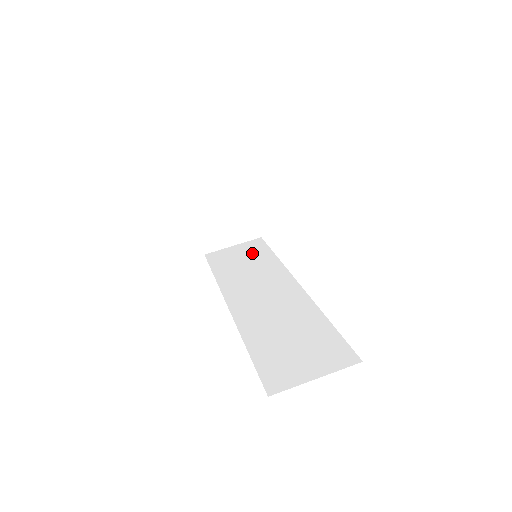
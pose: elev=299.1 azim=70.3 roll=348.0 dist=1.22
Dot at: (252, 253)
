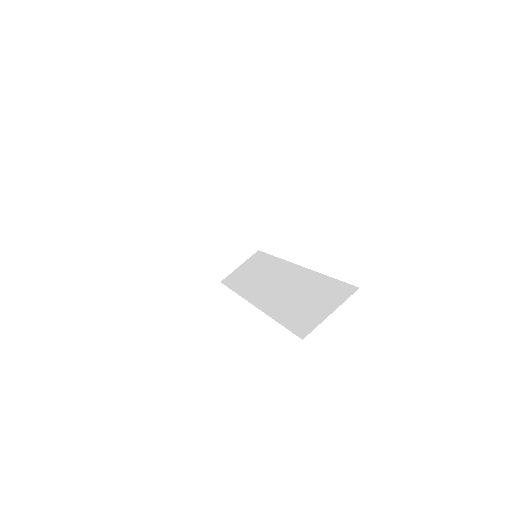
Dot at: (256, 263)
